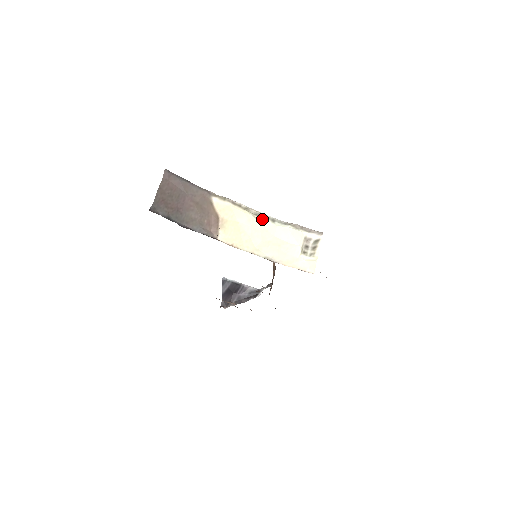
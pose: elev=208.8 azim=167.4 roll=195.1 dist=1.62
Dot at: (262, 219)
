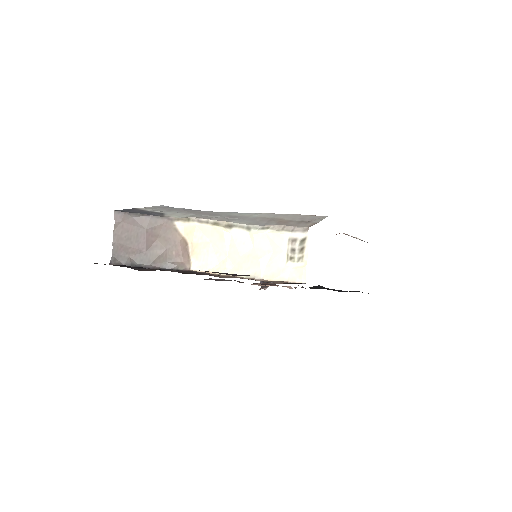
Dot at: (235, 230)
